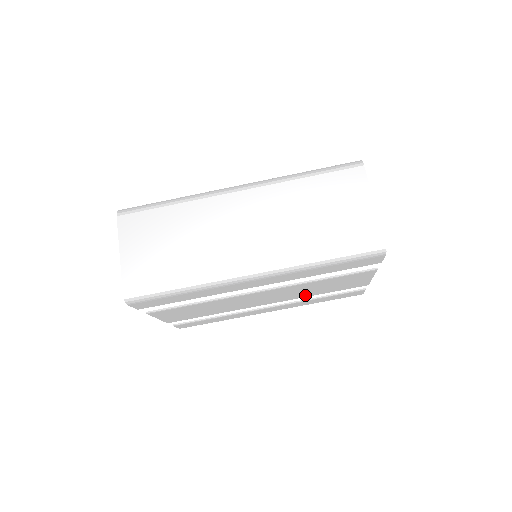
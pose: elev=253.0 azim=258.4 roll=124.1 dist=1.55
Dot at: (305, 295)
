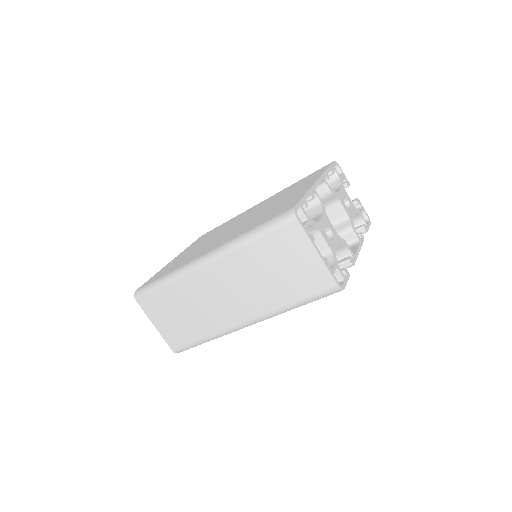
Dot at: occluded
